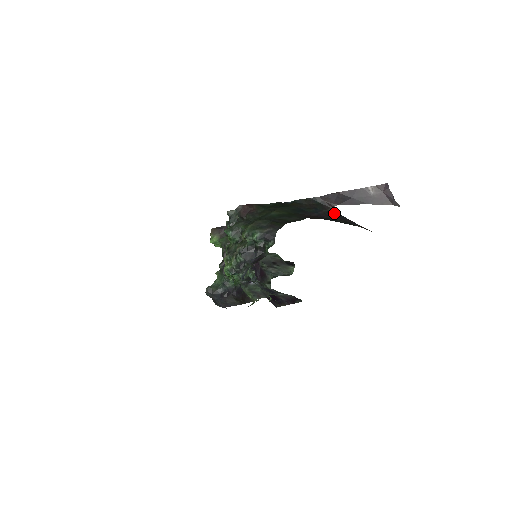
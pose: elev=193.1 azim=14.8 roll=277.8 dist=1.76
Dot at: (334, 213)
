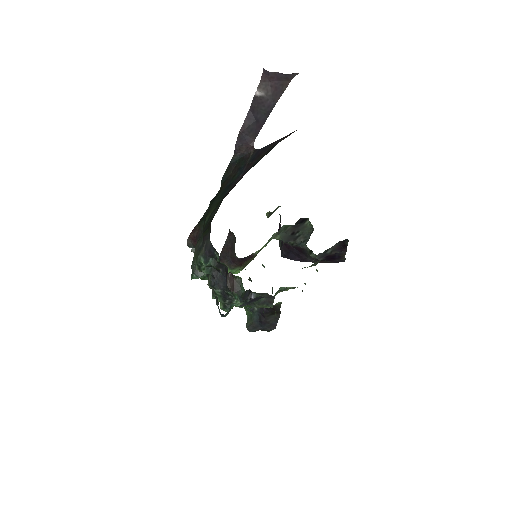
Dot at: (257, 153)
